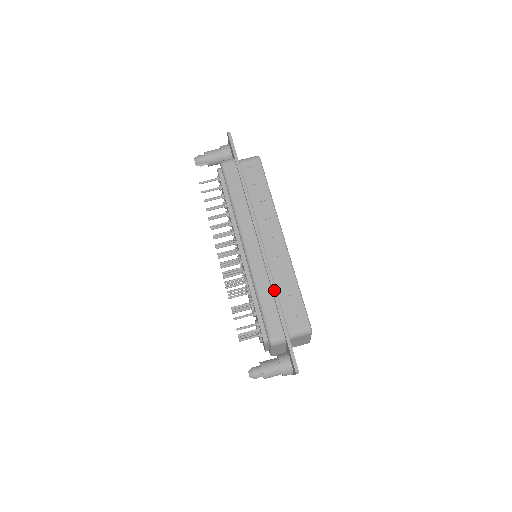
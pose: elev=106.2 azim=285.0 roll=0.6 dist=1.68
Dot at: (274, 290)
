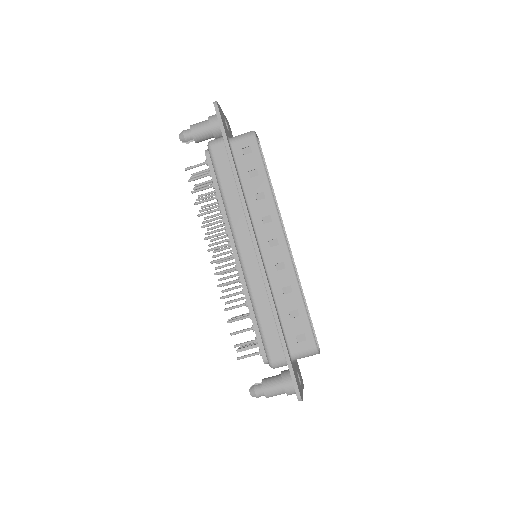
Dot at: (273, 307)
